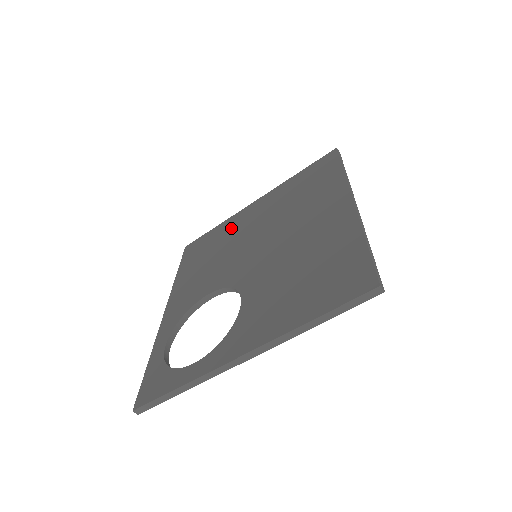
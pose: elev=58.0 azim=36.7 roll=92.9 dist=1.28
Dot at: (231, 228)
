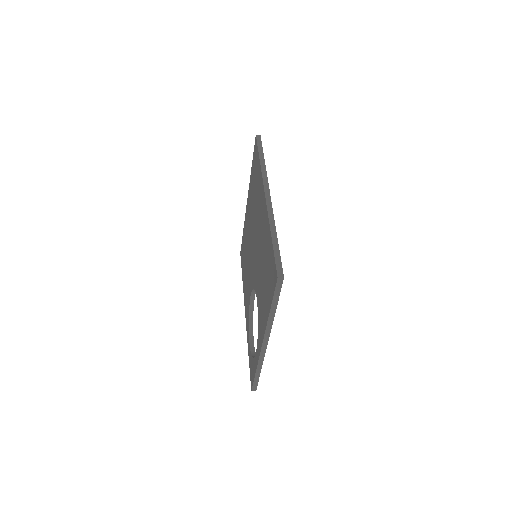
Dot at: (246, 232)
